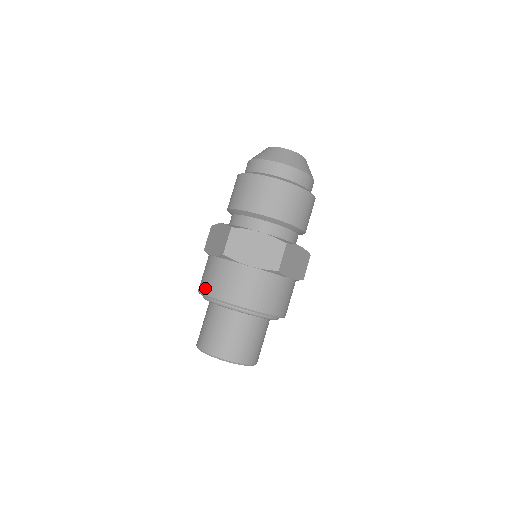
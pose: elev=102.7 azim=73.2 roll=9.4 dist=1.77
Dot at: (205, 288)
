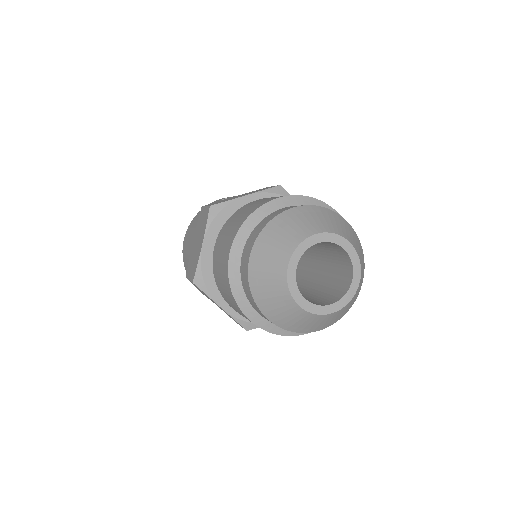
Dot at: (183, 249)
